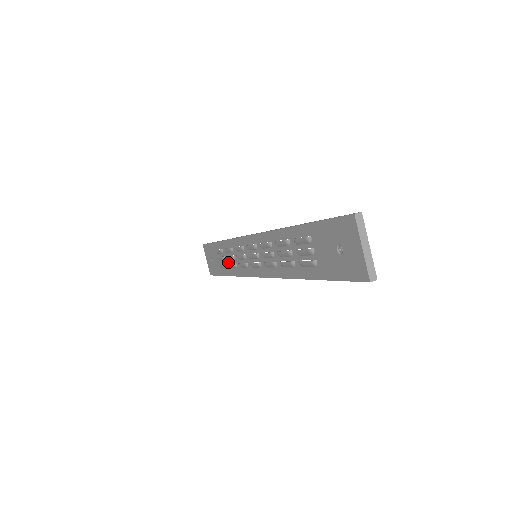
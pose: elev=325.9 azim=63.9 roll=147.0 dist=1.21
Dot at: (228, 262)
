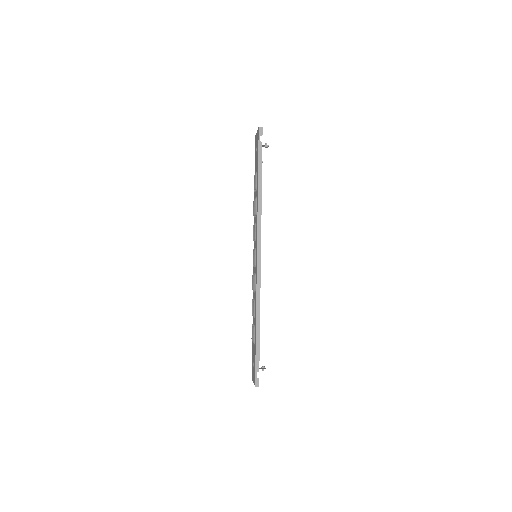
Dot at: (254, 318)
